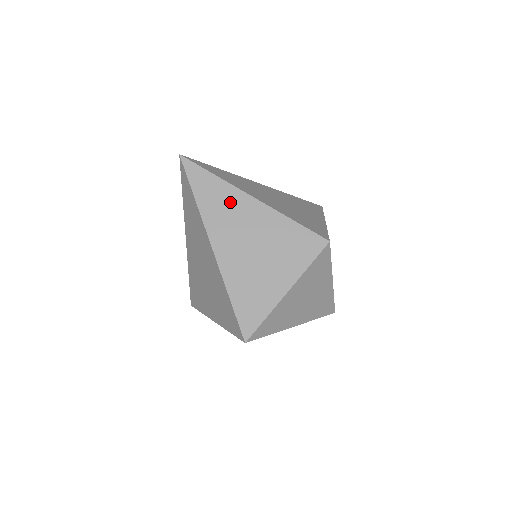
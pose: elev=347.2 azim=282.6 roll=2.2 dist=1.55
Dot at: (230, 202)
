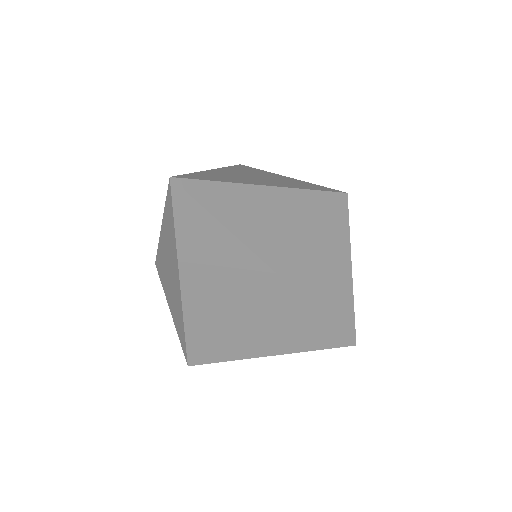
Dot at: (260, 207)
